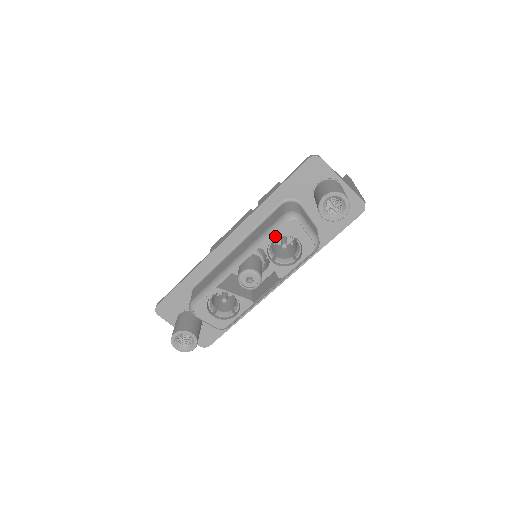
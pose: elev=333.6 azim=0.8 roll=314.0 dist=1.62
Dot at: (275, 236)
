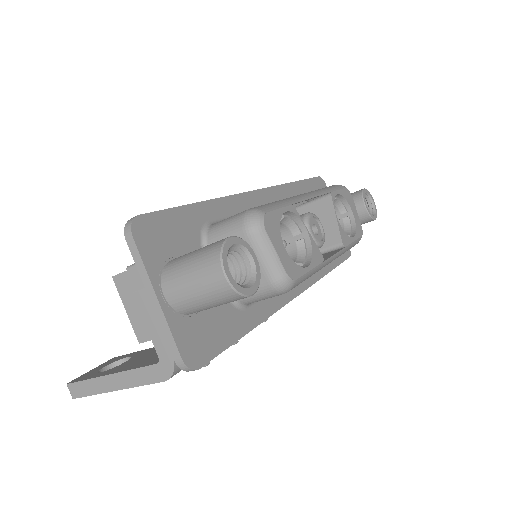
Dot at: (339, 193)
